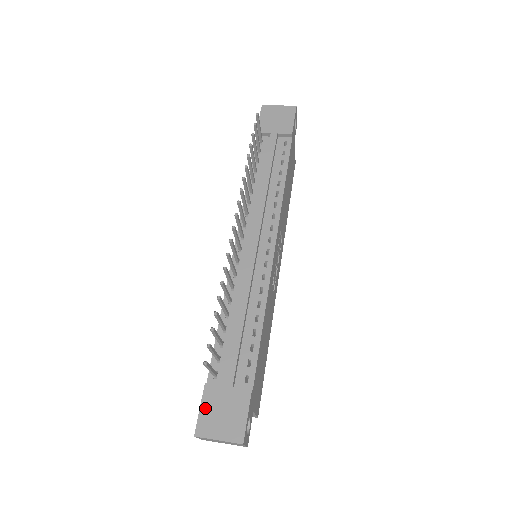
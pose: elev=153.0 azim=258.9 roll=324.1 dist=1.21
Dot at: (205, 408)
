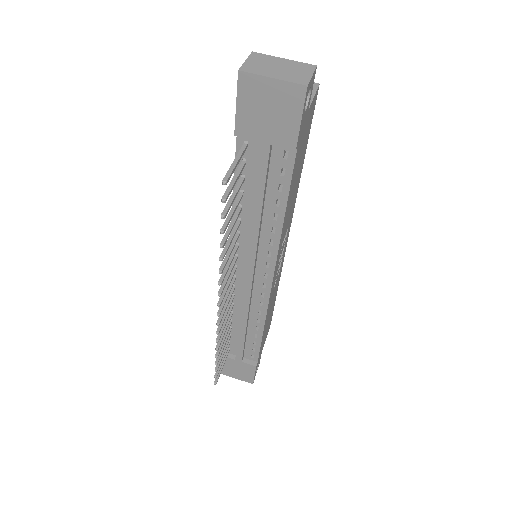
Dot at: (224, 366)
